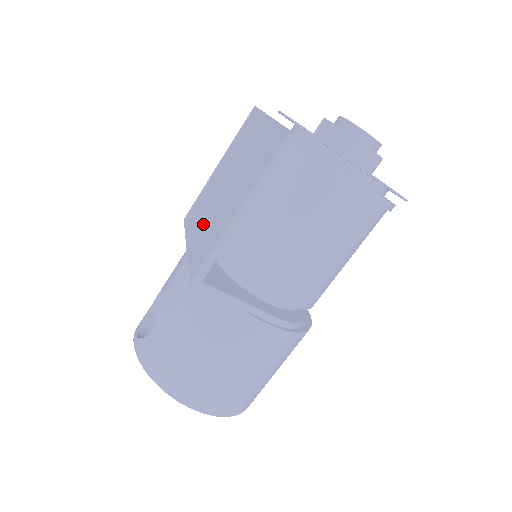
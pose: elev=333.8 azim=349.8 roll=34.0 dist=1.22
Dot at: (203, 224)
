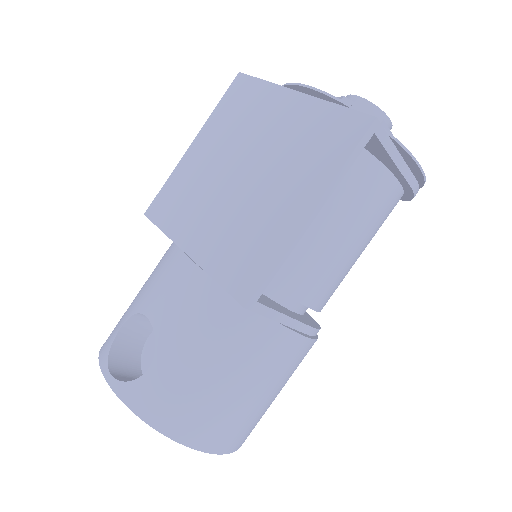
Dot at: (215, 224)
